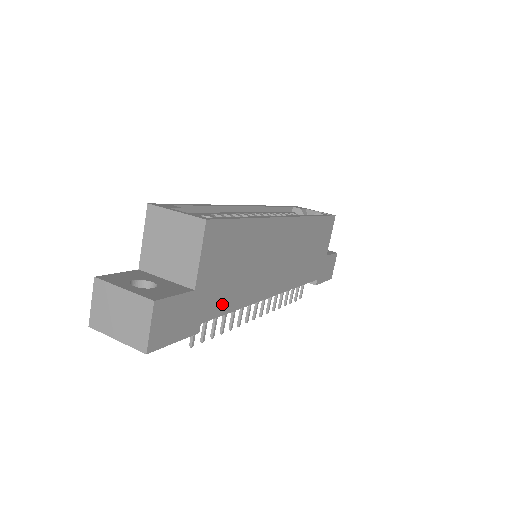
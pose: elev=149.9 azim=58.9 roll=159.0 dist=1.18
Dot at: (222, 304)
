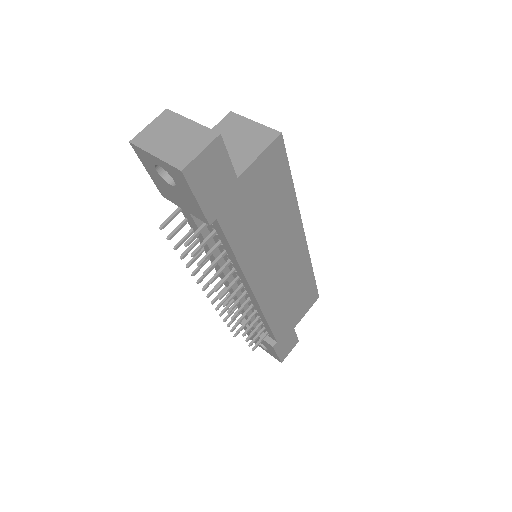
Dot at: (235, 229)
